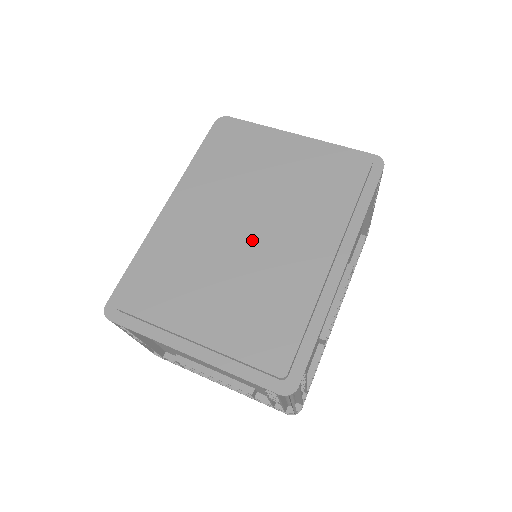
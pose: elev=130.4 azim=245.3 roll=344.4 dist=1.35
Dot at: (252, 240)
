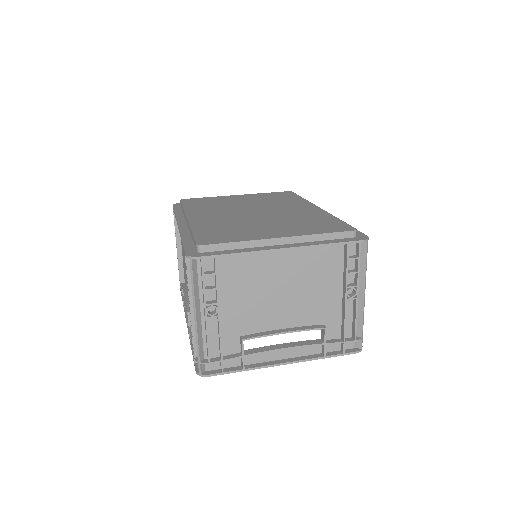
Dot at: (262, 213)
